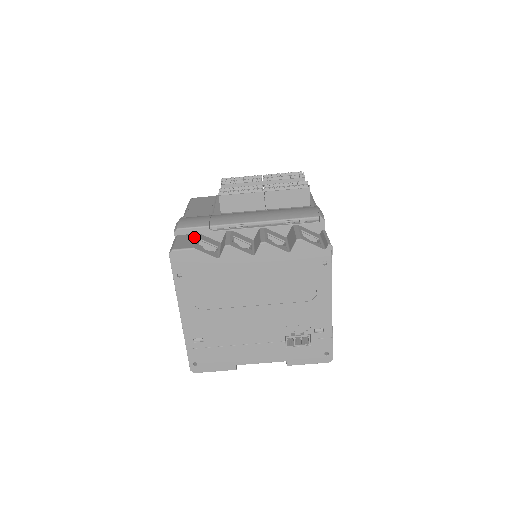
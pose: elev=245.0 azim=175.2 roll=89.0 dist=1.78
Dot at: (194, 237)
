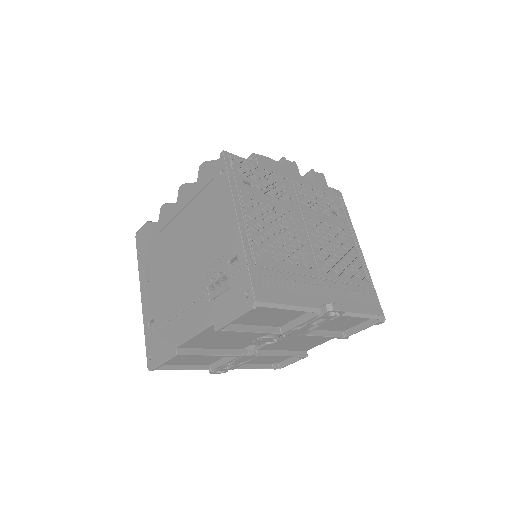
Dot at: occluded
